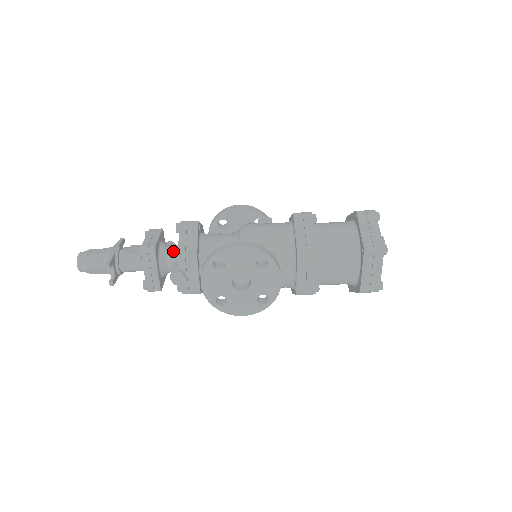
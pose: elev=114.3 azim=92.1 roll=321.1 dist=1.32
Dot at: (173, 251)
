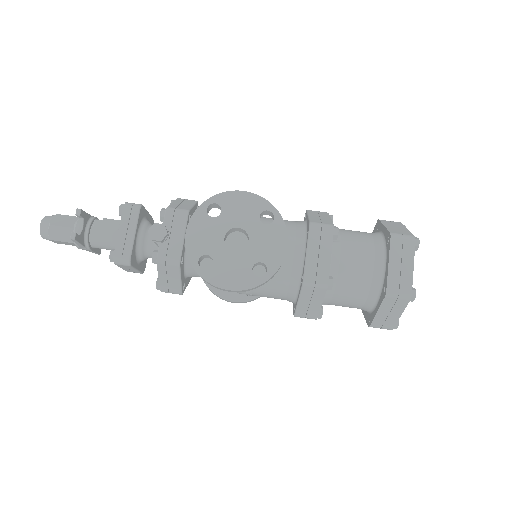
Dot at: occluded
